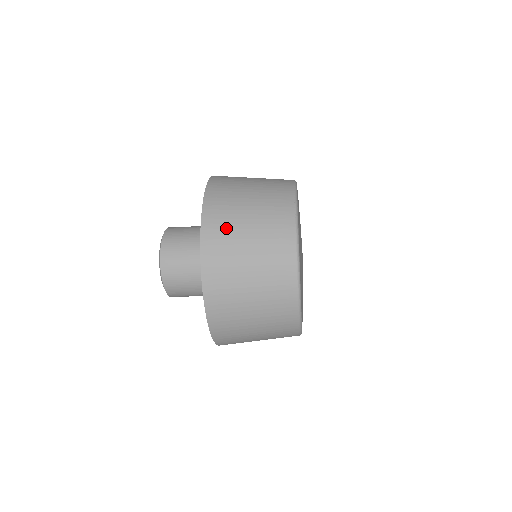
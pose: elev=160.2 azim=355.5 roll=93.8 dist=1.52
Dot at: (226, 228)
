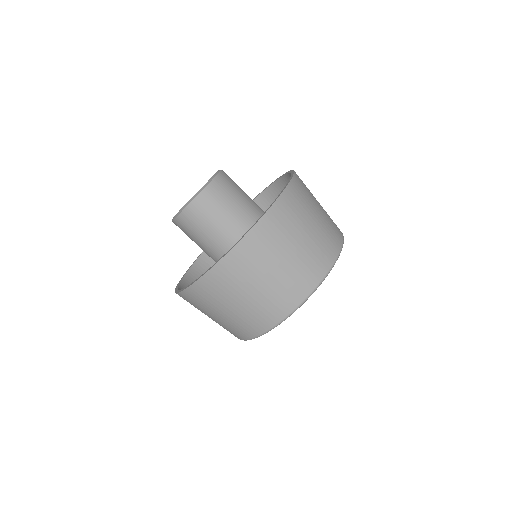
Dot at: (306, 197)
